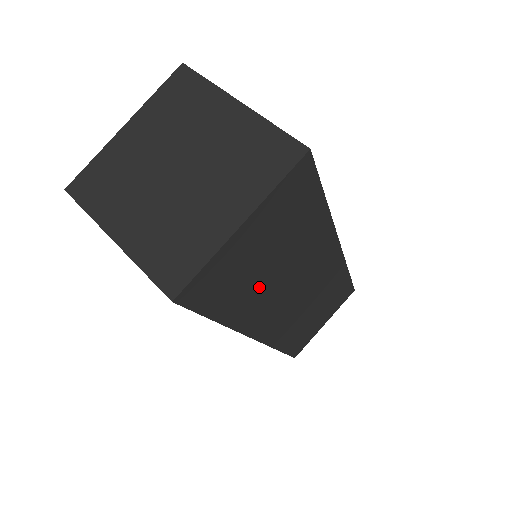
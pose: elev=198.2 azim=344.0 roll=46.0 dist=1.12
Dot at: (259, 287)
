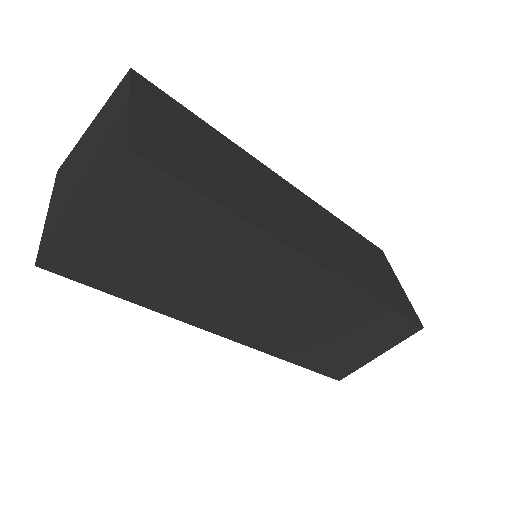
Dot at: (170, 279)
